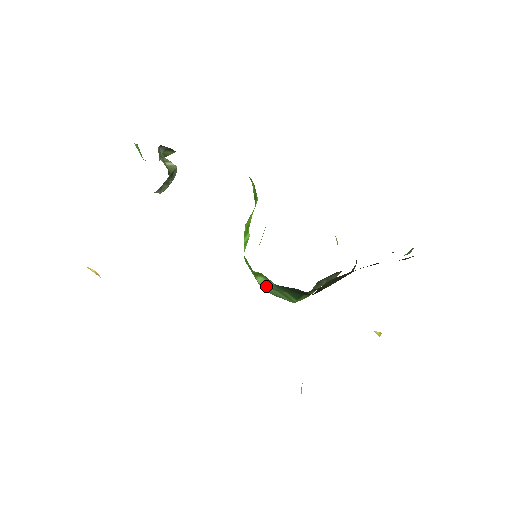
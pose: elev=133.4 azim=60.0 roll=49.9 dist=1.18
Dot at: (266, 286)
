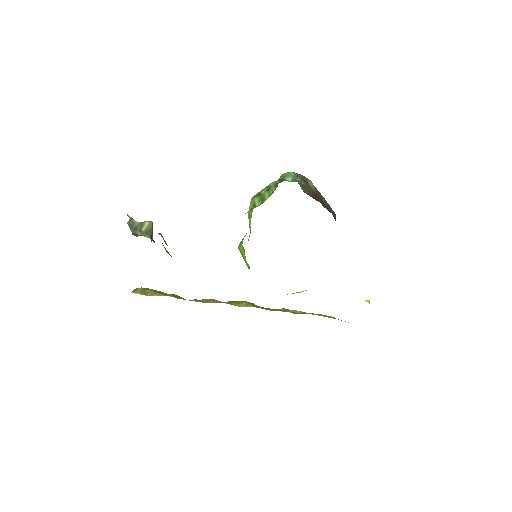
Dot at: occluded
